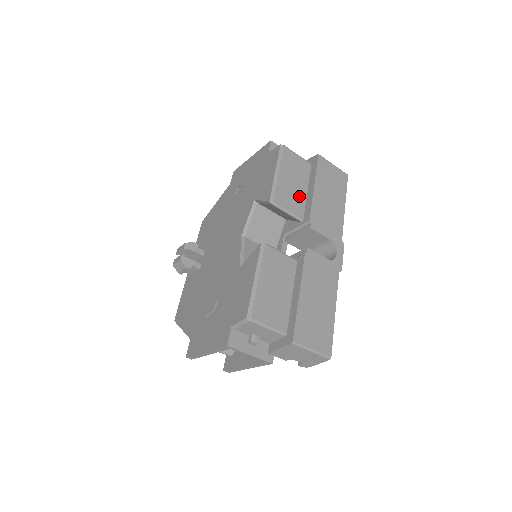
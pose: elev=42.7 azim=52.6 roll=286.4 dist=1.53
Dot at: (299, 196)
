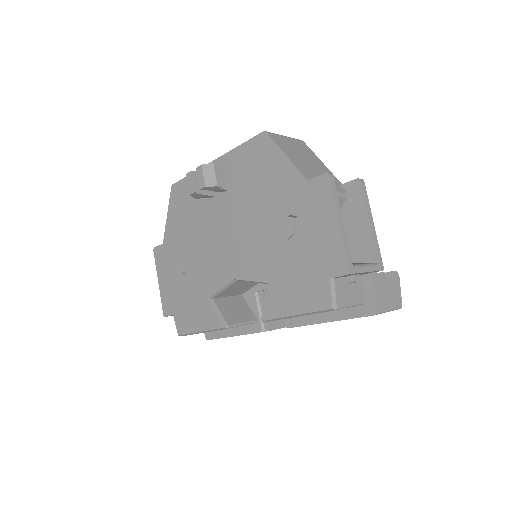
Dot at: occluded
